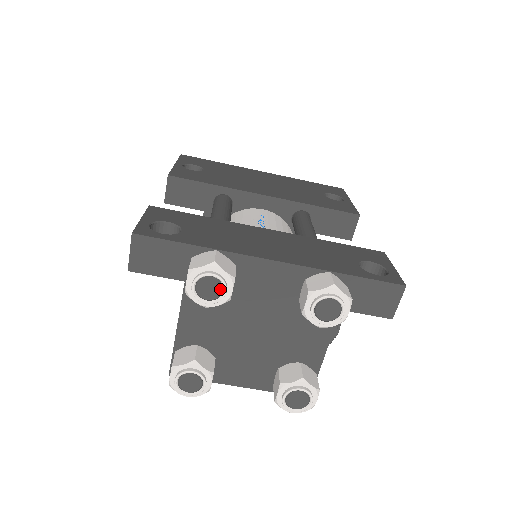
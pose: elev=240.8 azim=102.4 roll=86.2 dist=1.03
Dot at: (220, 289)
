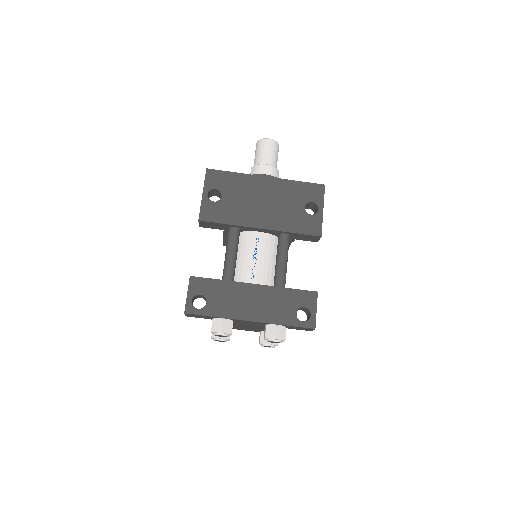
Dot at: (225, 336)
